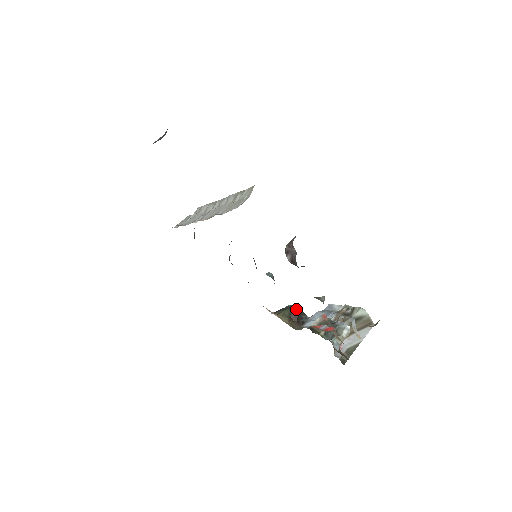
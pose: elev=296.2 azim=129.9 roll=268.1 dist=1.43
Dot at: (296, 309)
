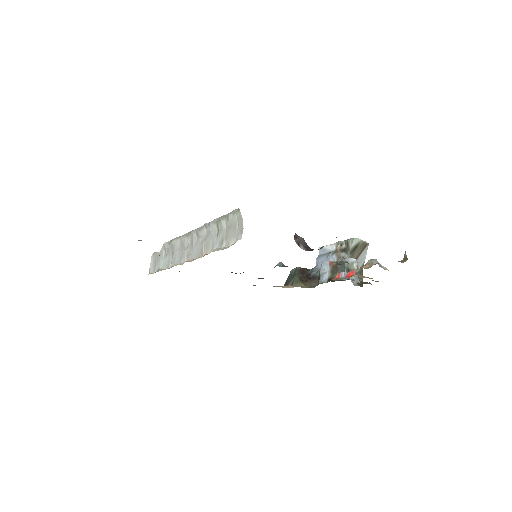
Dot at: (300, 270)
